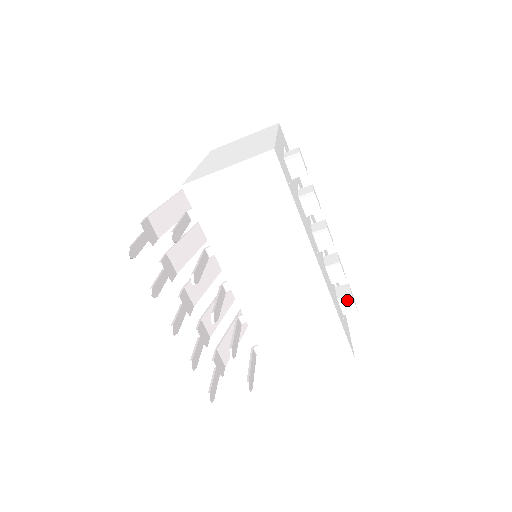
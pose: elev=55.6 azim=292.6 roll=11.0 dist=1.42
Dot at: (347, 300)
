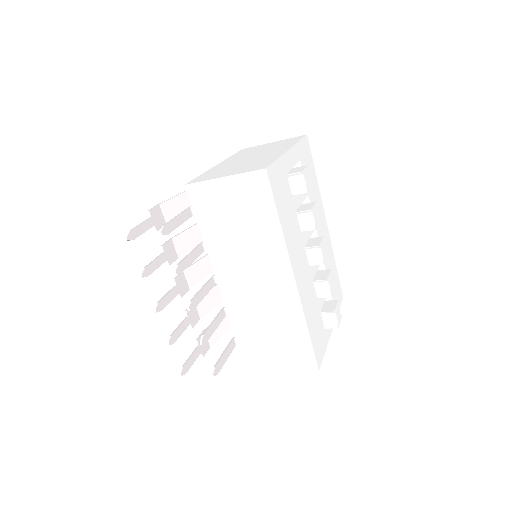
Dot at: (331, 315)
